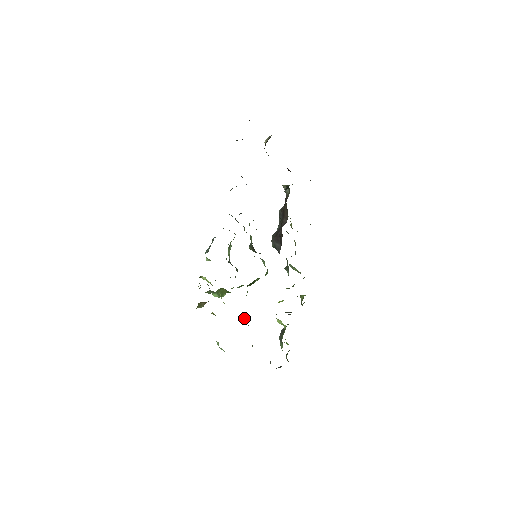
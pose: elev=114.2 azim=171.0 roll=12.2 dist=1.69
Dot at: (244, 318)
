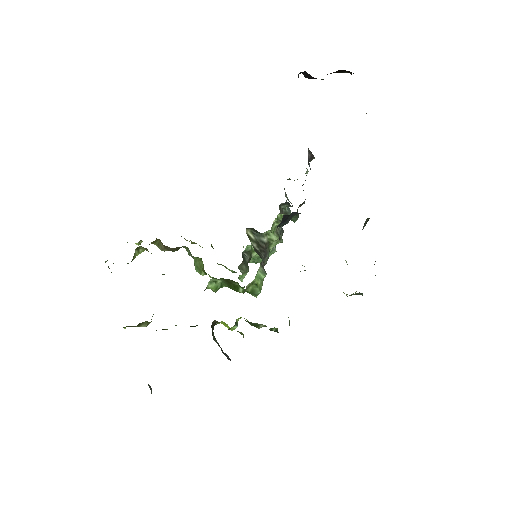
Dot at: occluded
